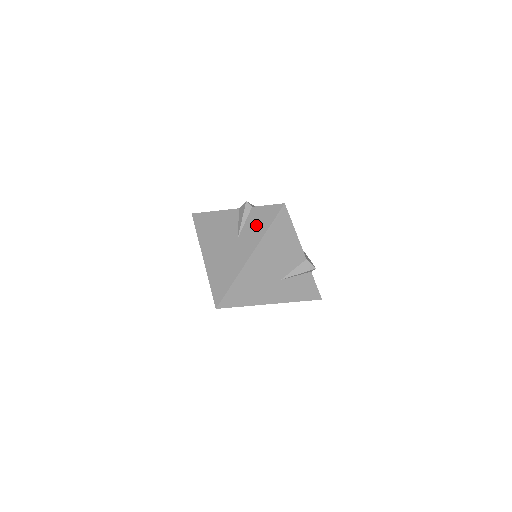
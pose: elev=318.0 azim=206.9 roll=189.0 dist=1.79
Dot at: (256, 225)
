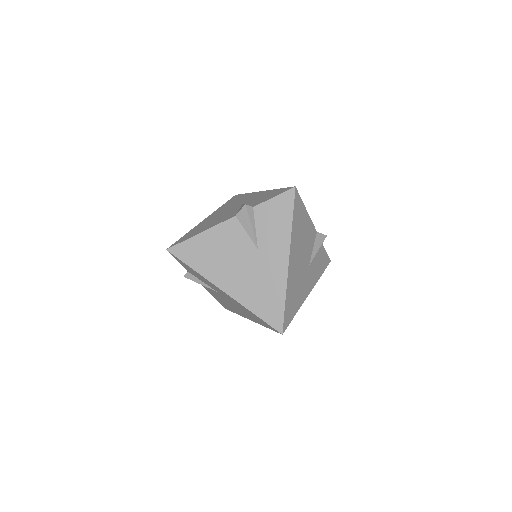
Dot at: (273, 225)
